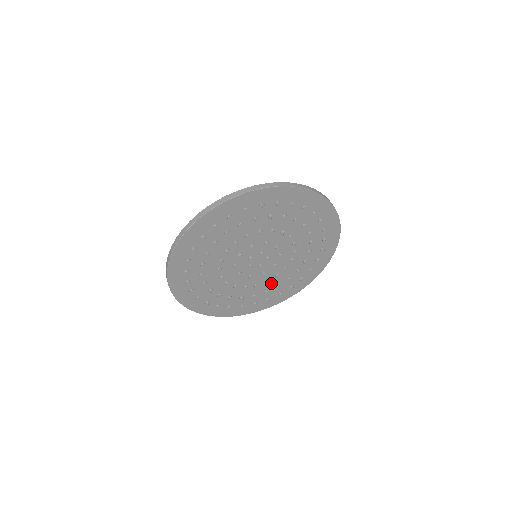
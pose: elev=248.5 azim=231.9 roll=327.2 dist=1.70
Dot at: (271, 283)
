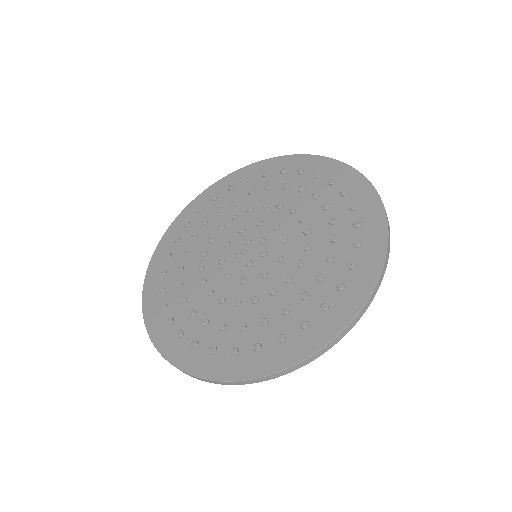
Dot at: (313, 264)
